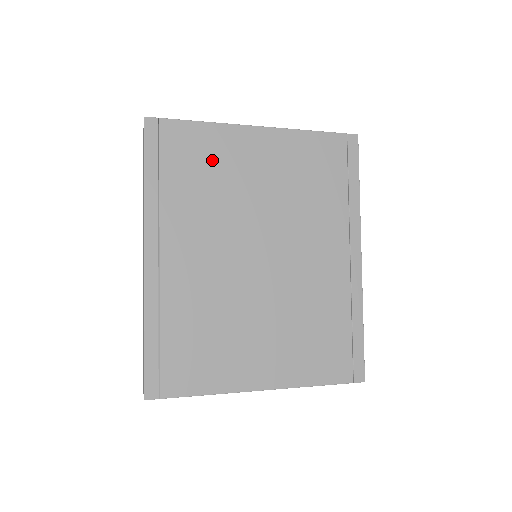
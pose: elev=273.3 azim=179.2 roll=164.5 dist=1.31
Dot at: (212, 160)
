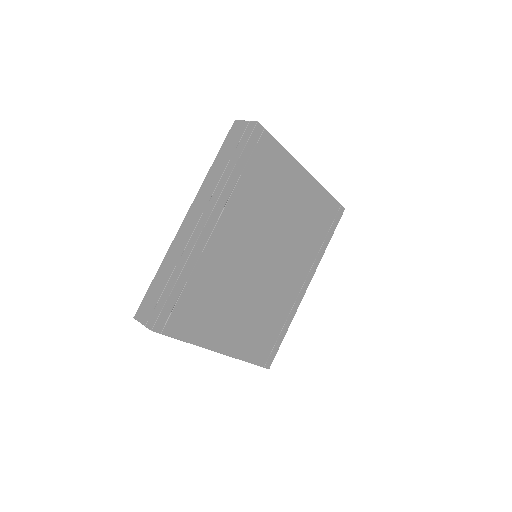
Dot at: (275, 178)
